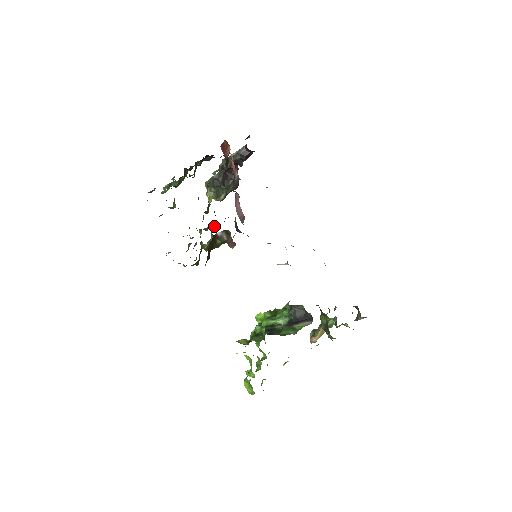
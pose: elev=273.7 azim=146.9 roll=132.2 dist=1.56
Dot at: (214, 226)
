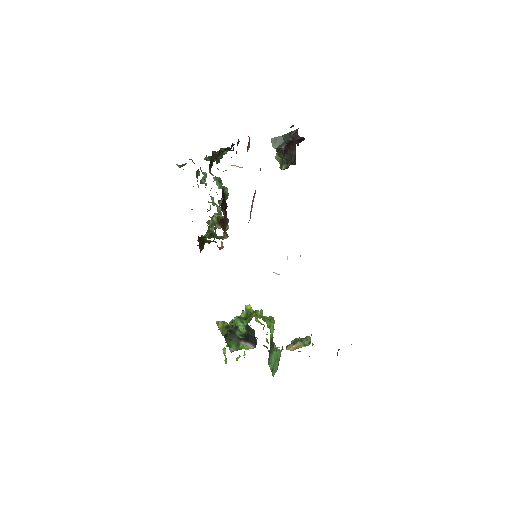
Dot at: (223, 217)
